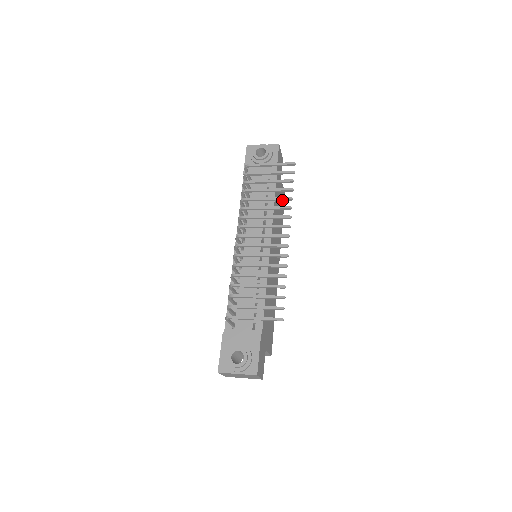
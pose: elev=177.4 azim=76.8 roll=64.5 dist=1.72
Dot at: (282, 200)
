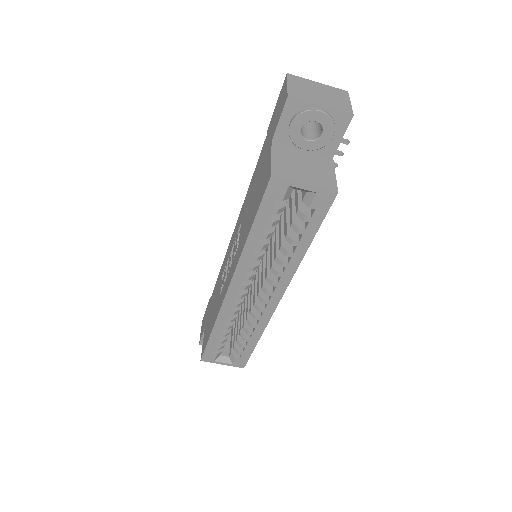
Dot at: occluded
